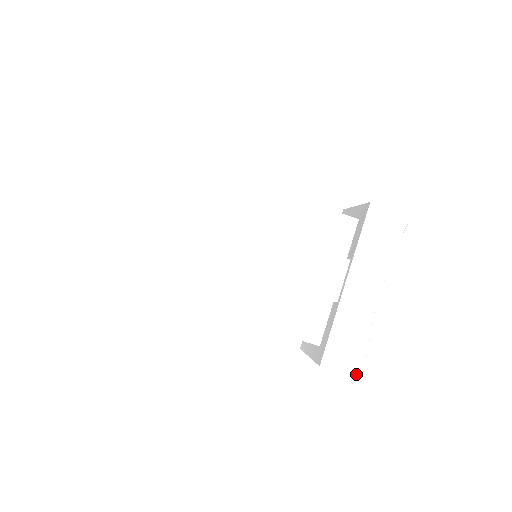
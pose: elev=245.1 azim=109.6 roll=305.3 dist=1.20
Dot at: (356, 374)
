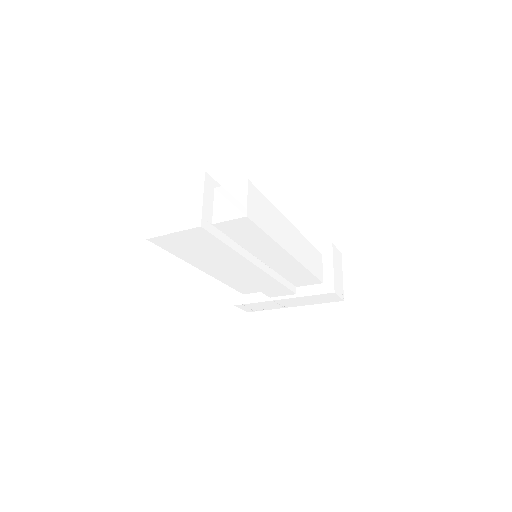
Dot at: (247, 311)
